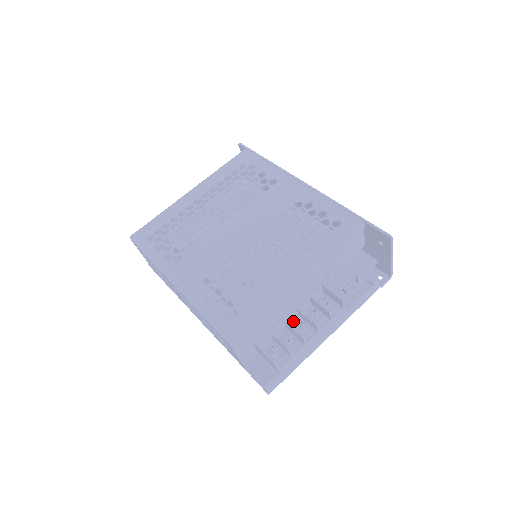
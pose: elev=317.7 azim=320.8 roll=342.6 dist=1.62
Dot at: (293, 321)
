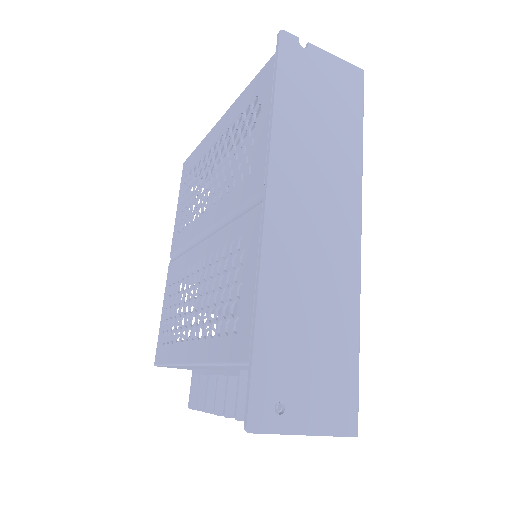
Dot at: occluded
